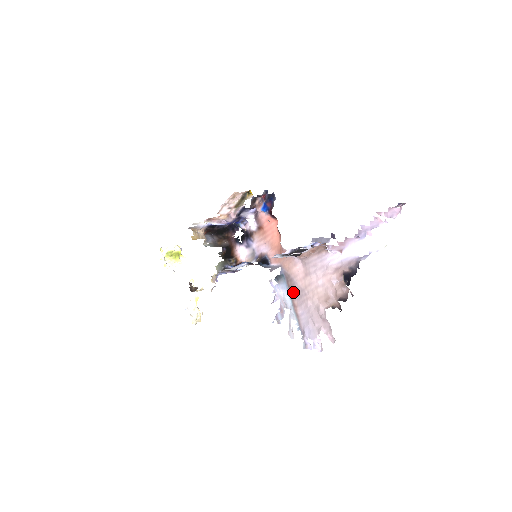
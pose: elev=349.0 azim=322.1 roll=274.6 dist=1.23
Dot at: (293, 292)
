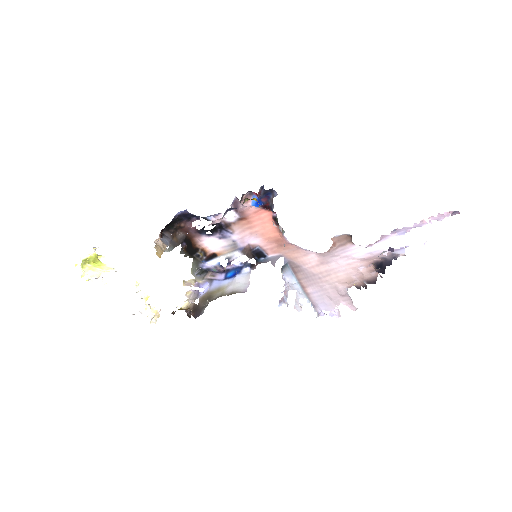
Dot at: (301, 277)
